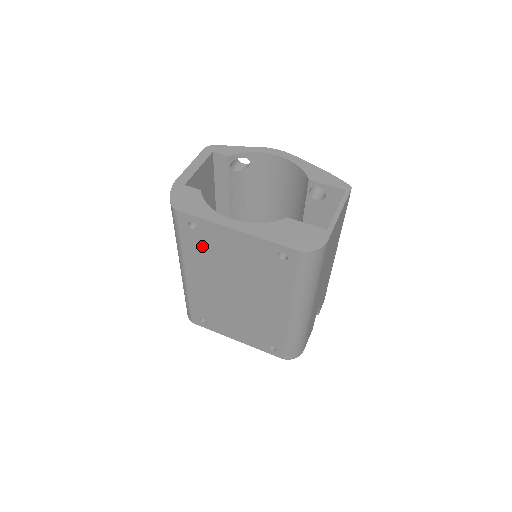
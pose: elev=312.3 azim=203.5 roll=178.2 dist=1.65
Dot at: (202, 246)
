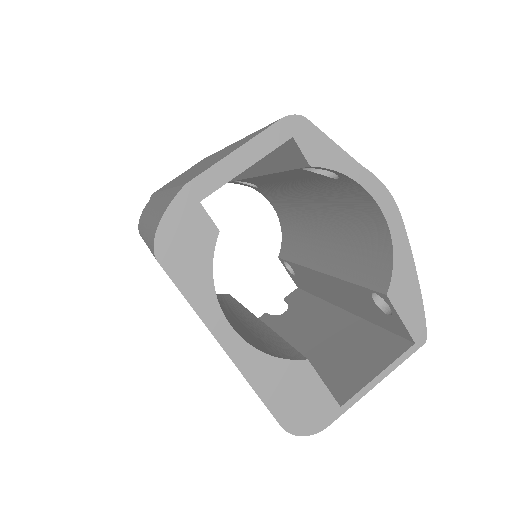
Dot at: occluded
